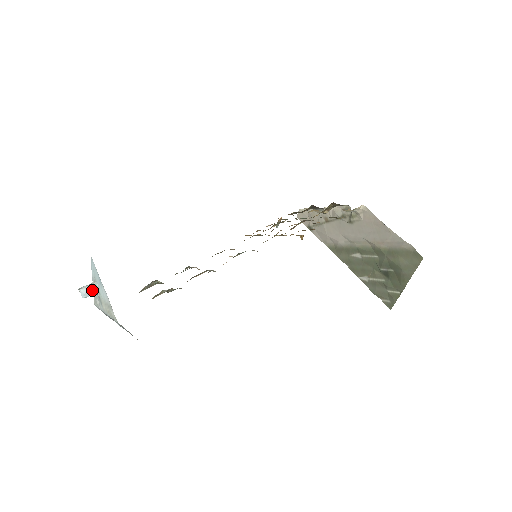
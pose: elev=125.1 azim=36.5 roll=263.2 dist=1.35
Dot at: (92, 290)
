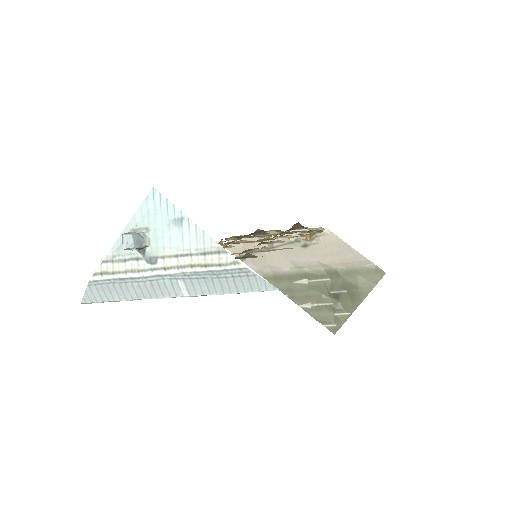
Dot at: (142, 239)
